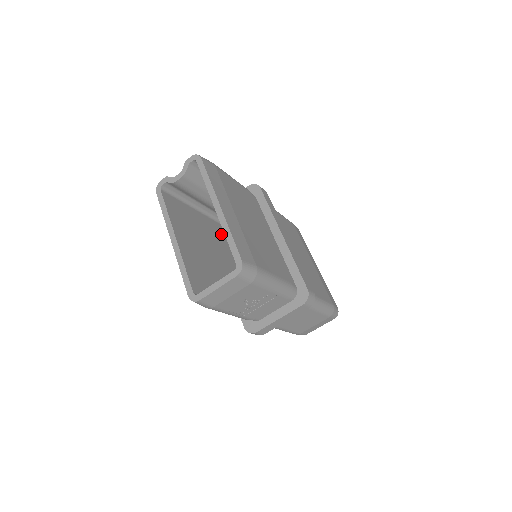
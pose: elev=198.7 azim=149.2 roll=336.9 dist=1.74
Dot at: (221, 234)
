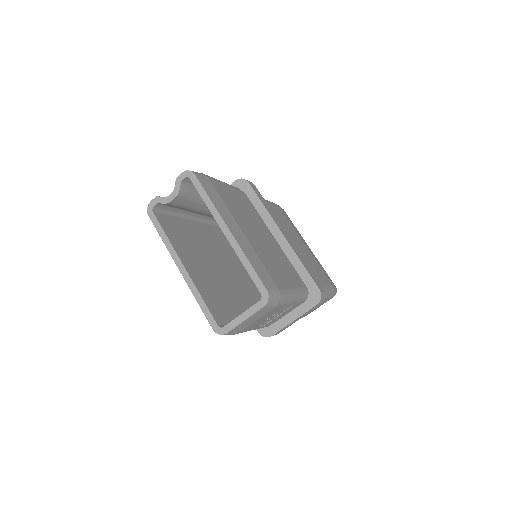
Dot at: (215, 237)
